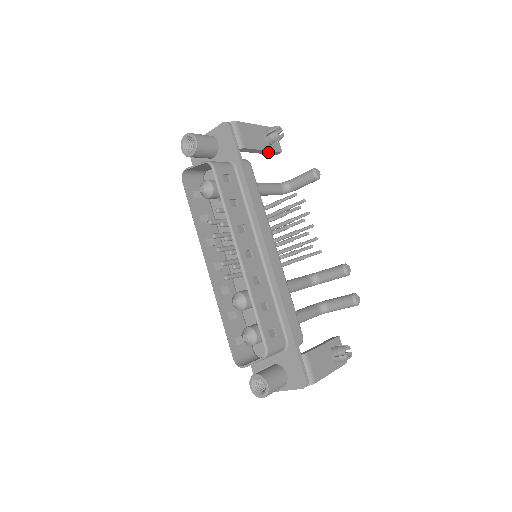
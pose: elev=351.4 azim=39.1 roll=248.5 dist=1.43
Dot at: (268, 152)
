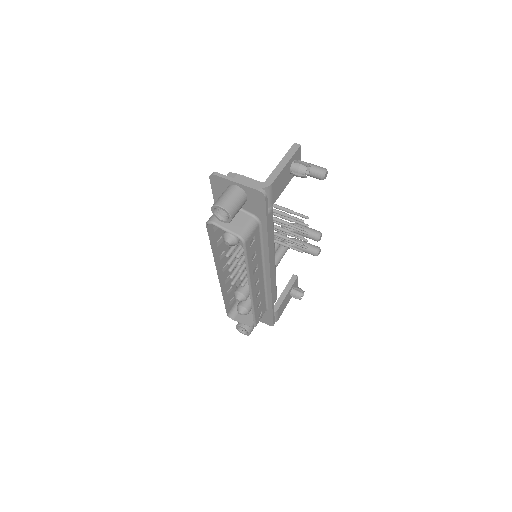
Dot at: occluded
